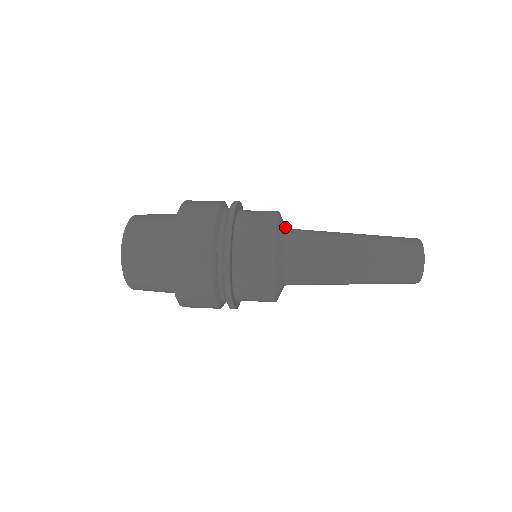
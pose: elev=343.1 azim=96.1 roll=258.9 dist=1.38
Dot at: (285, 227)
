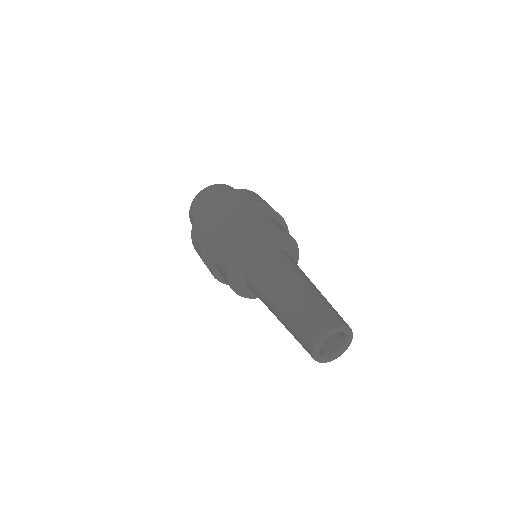
Dot at: (258, 250)
